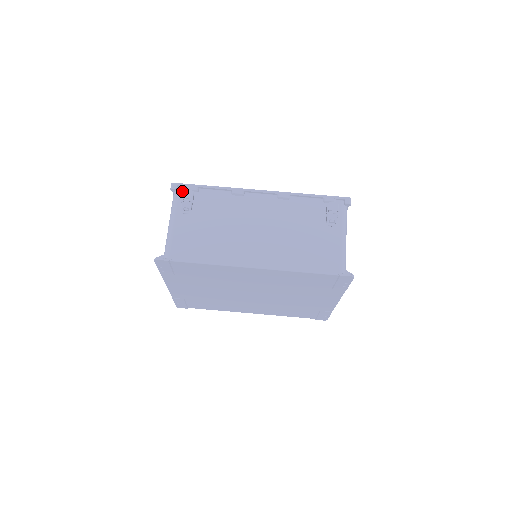
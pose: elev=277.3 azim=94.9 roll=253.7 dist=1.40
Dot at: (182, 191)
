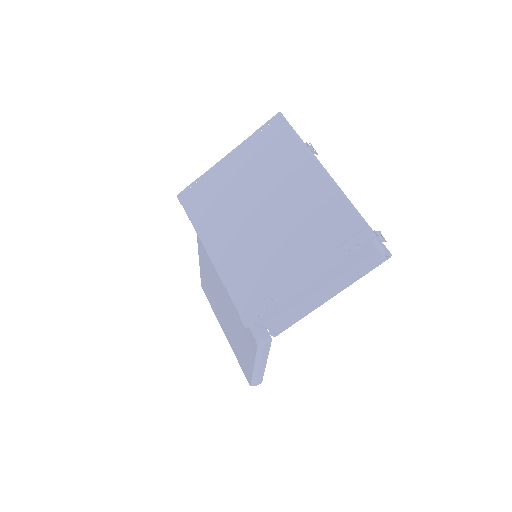
Dot at: occluded
